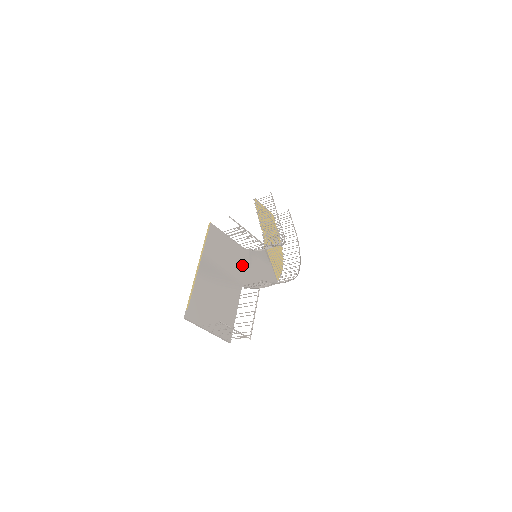
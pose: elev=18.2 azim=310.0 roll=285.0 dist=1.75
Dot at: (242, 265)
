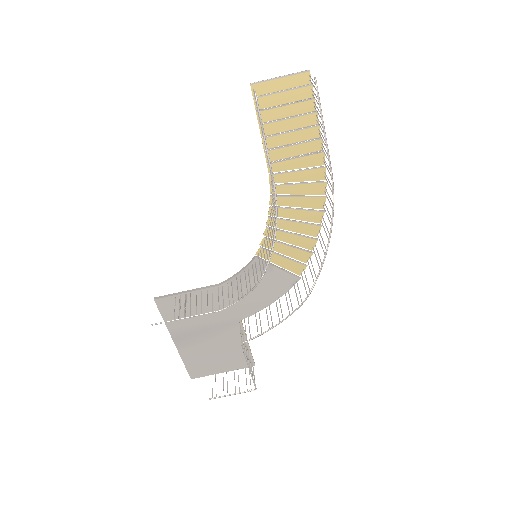
Dot at: (228, 303)
